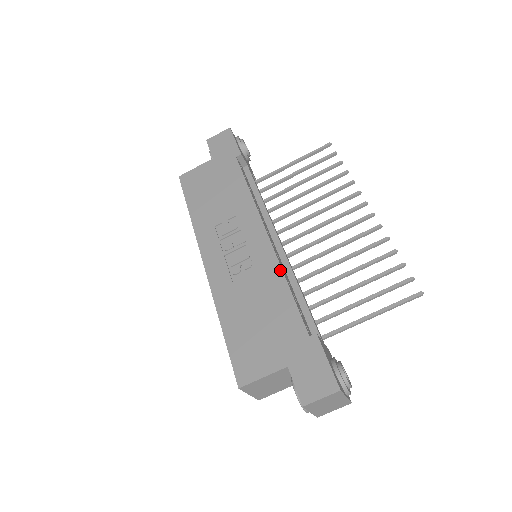
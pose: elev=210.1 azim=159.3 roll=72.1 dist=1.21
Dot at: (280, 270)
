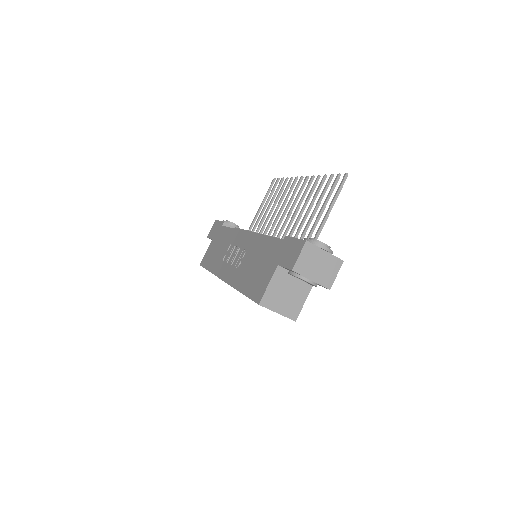
Dot at: (258, 236)
